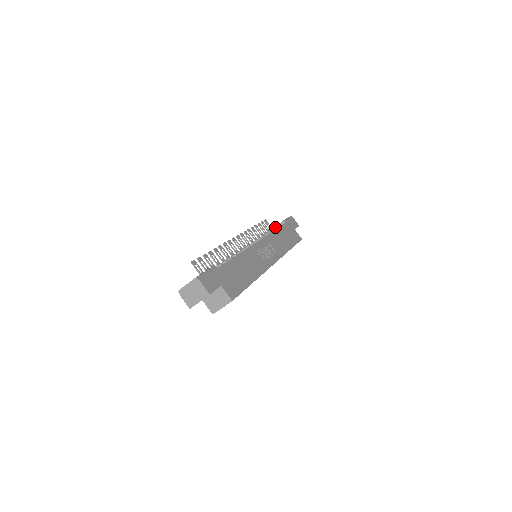
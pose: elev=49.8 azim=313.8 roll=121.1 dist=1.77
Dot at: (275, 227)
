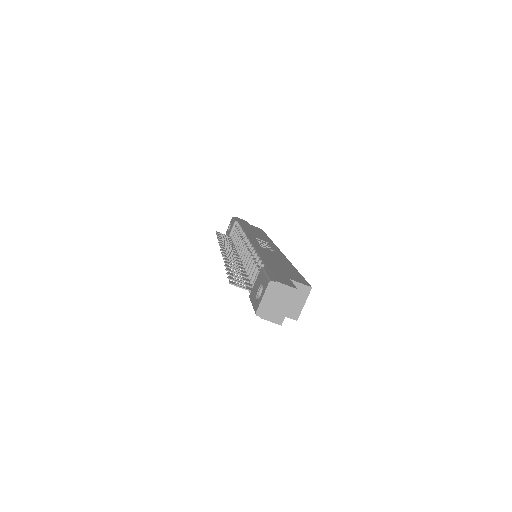
Dot at: (239, 227)
